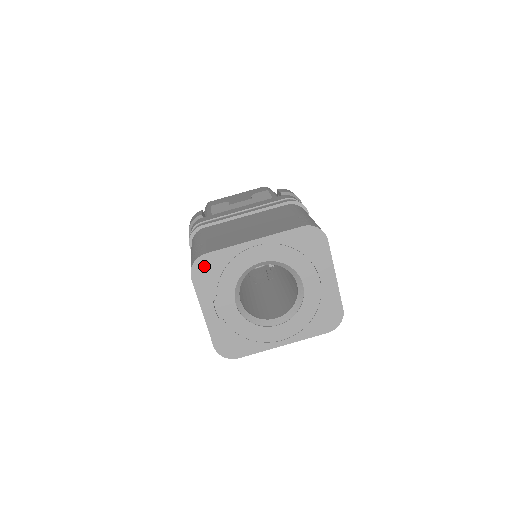
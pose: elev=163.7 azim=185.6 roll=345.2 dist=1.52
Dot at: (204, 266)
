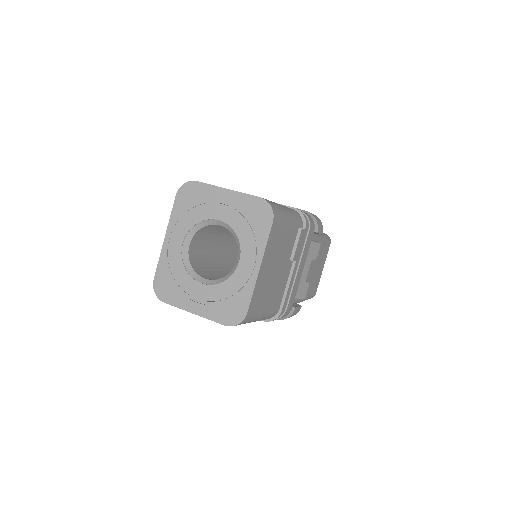
Dot at: (161, 287)
